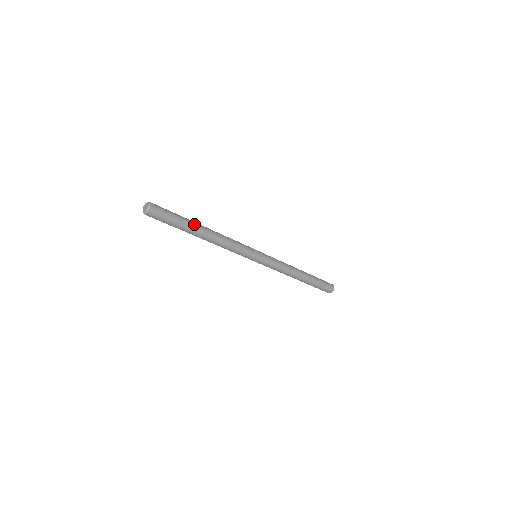
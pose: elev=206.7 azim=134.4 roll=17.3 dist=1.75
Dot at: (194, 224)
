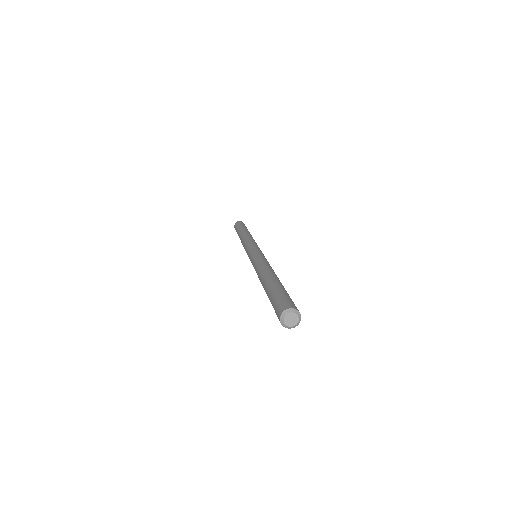
Dot at: (282, 285)
